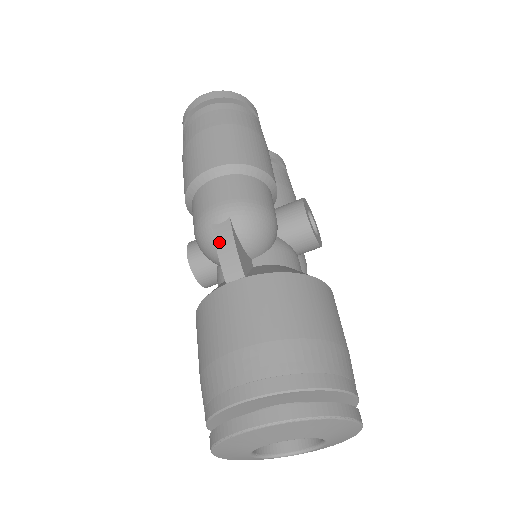
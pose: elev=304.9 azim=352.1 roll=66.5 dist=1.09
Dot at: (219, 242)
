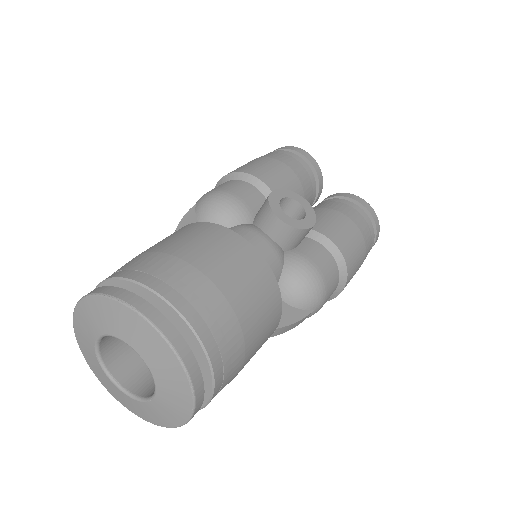
Dot at: occluded
